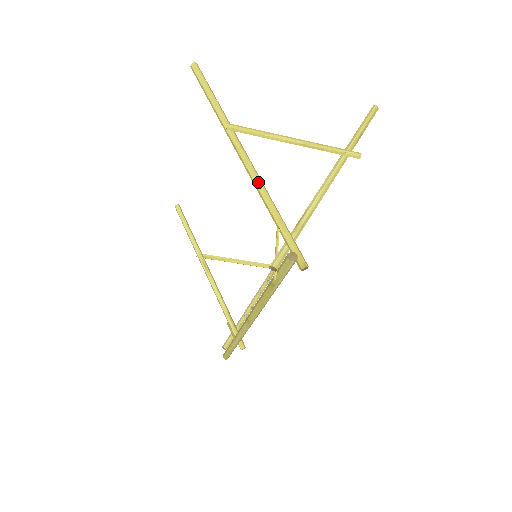
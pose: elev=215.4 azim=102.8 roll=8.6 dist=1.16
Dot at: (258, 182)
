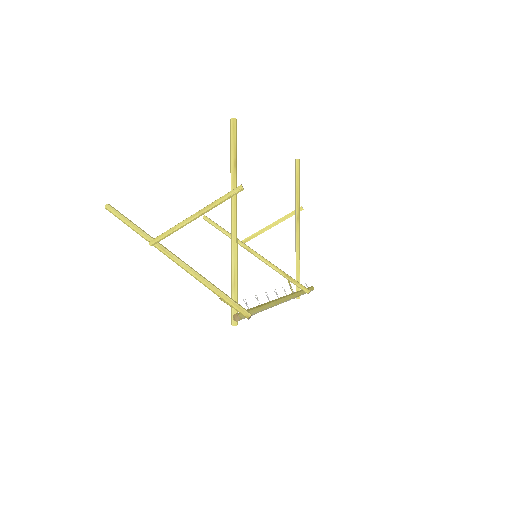
Dot at: (190, 273)
